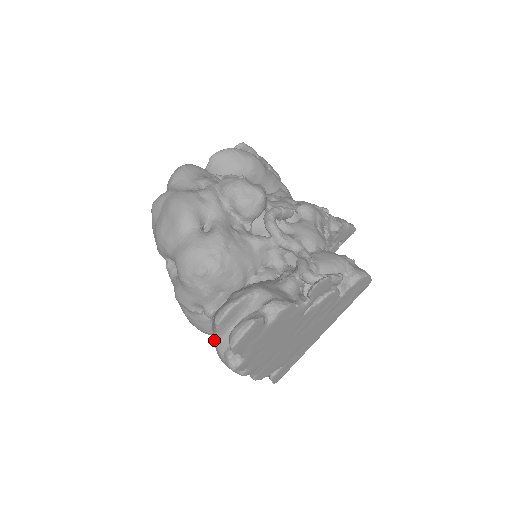
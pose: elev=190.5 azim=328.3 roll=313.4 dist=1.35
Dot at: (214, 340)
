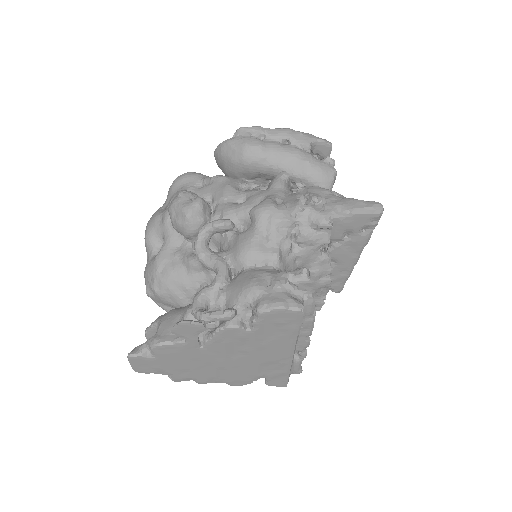
Dot at: occluded
